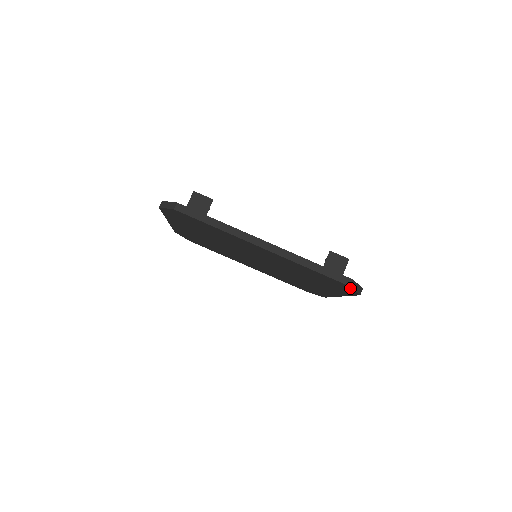
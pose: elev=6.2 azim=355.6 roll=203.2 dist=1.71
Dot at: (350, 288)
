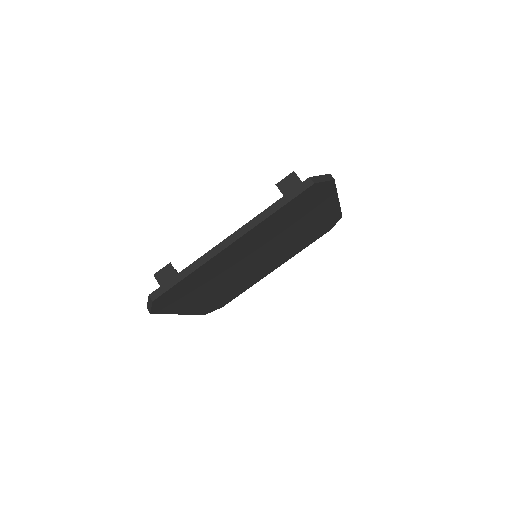
Dot at: (318, 185)
